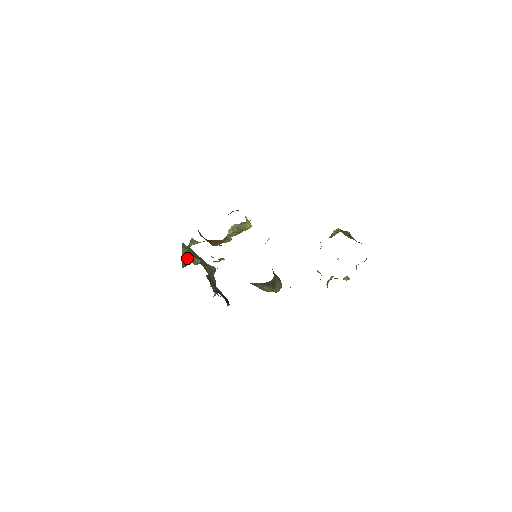
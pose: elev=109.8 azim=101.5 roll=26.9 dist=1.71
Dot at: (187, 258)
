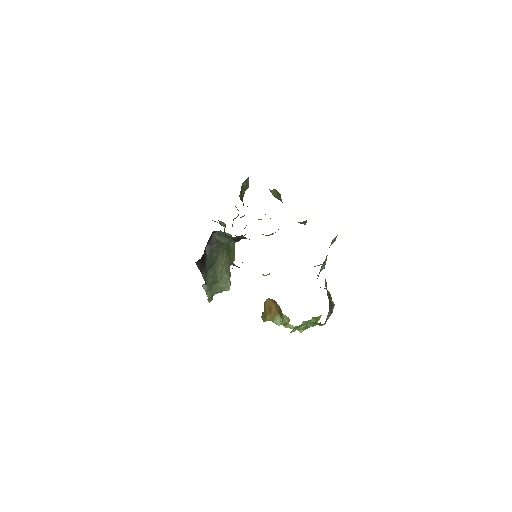
Dot at: occluded
